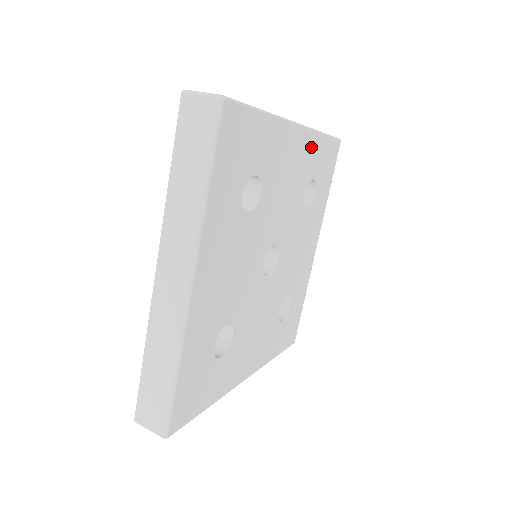
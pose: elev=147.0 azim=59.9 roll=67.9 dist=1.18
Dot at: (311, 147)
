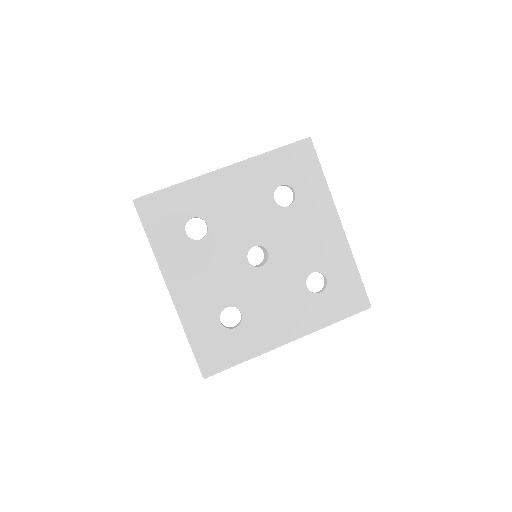
Dot at: (257, 169)
